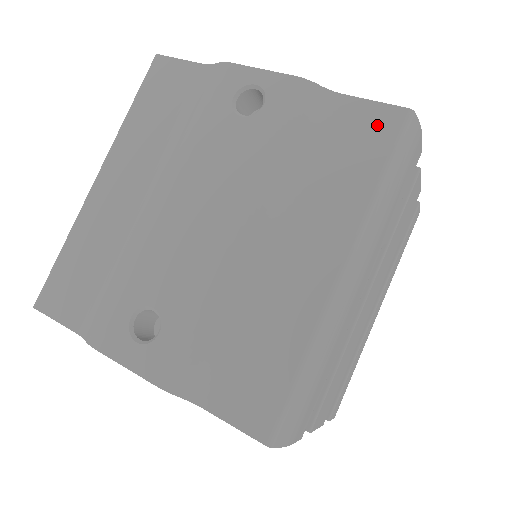
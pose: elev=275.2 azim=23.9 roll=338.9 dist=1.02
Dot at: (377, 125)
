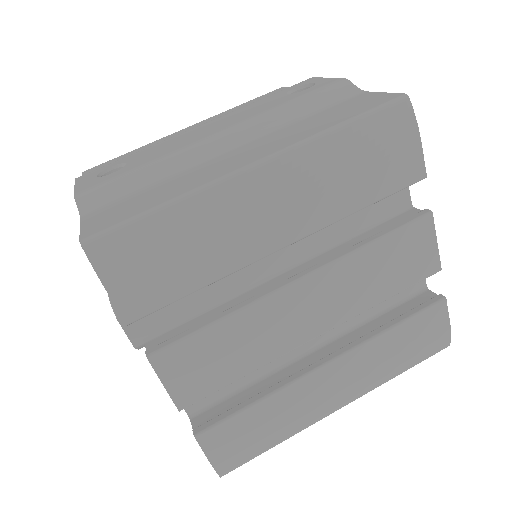
Dot at: (372, 101)
